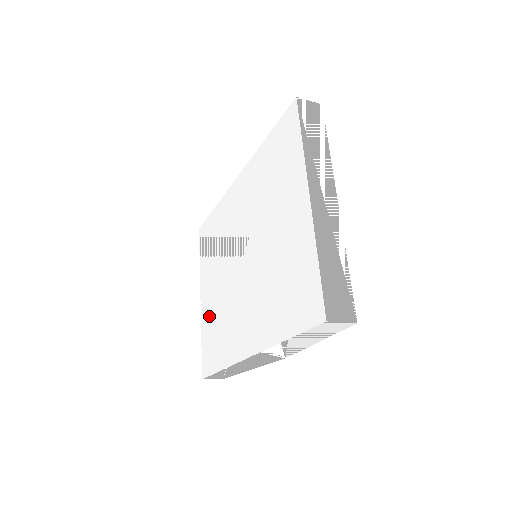
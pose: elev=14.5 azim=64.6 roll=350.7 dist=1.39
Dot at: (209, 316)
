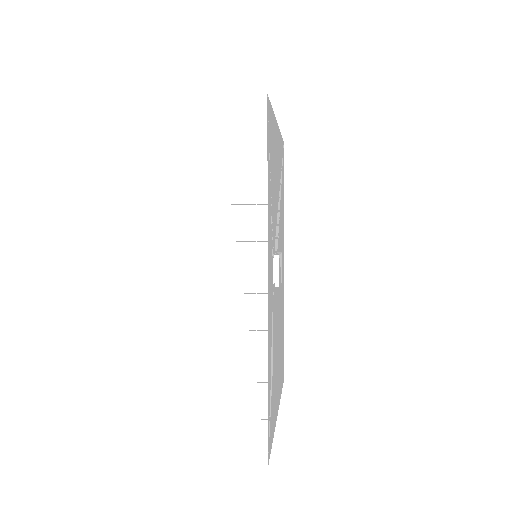
Dot at: occluded
